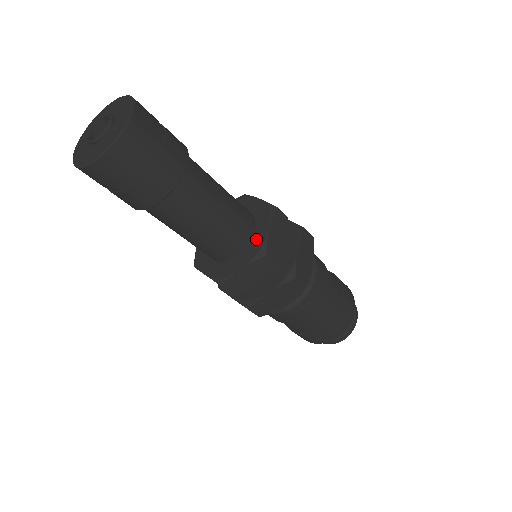
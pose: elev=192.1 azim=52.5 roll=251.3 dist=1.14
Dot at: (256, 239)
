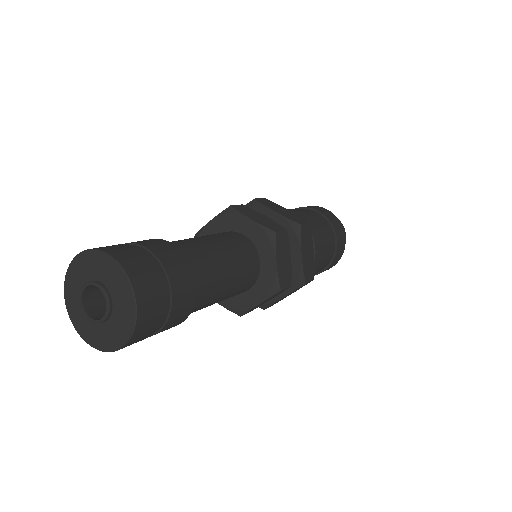
Dot at: (265, 273)
